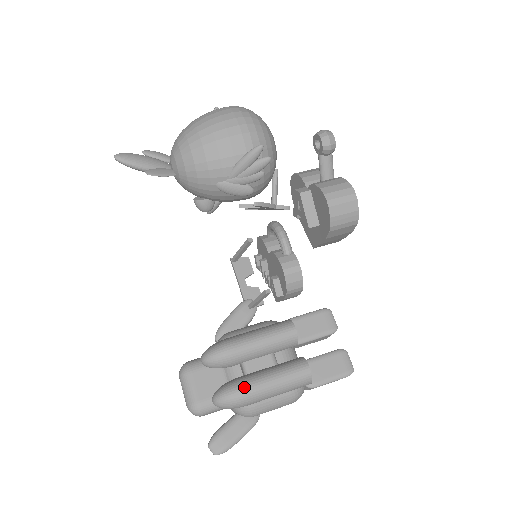
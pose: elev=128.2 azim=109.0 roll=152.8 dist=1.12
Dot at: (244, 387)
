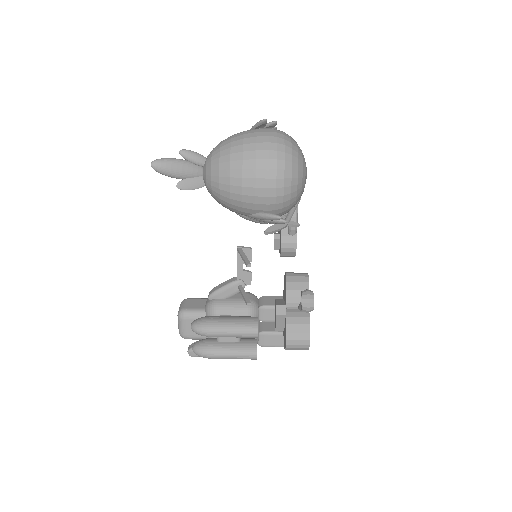
Dot at: (212, 354)
